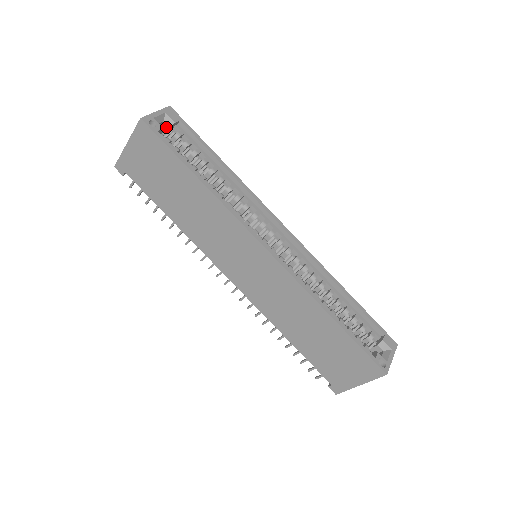
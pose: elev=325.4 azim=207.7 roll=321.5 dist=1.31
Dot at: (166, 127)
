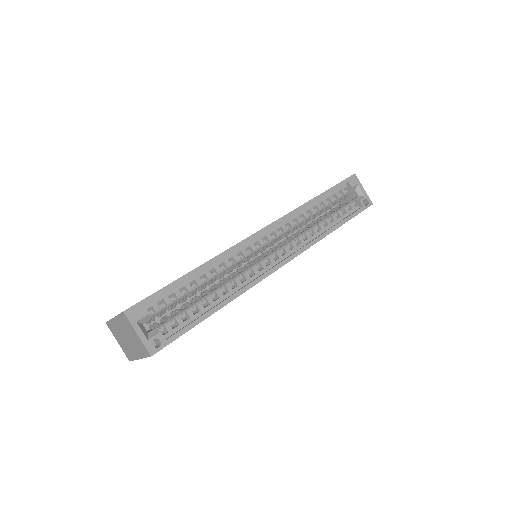
Dot at: occluded
